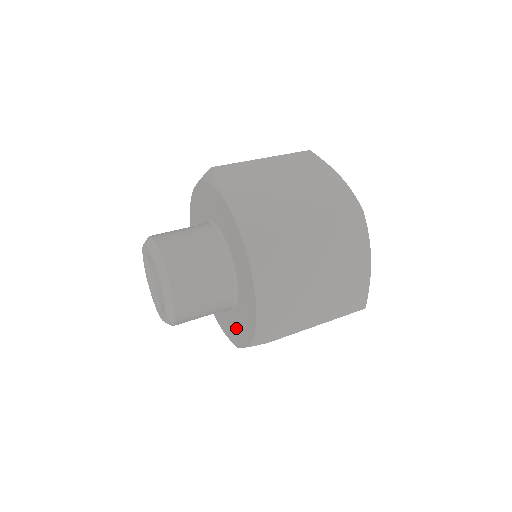
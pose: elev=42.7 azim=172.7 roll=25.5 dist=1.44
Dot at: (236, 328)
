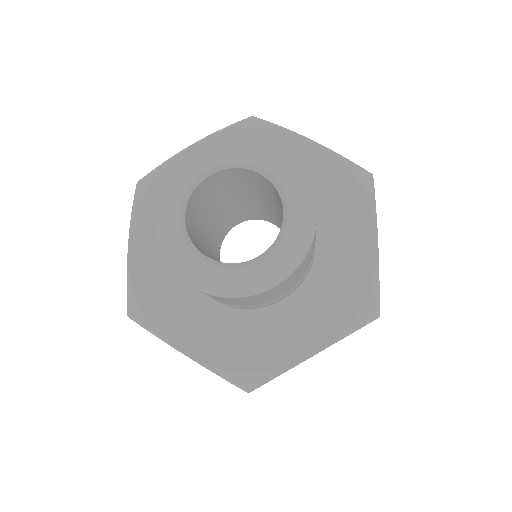
Dot at: (290, 331)
